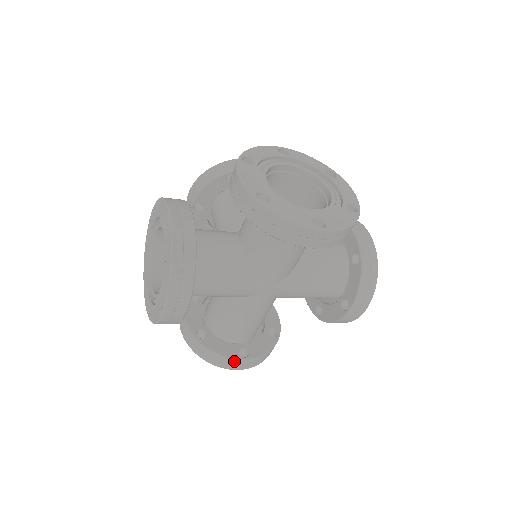
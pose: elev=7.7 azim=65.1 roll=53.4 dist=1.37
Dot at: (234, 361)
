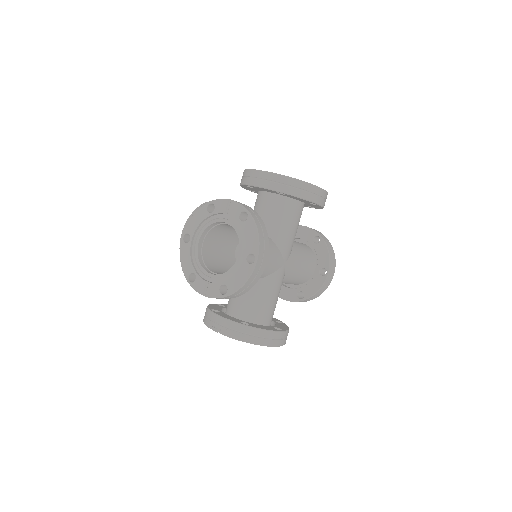
Dot at: (277, 334)
